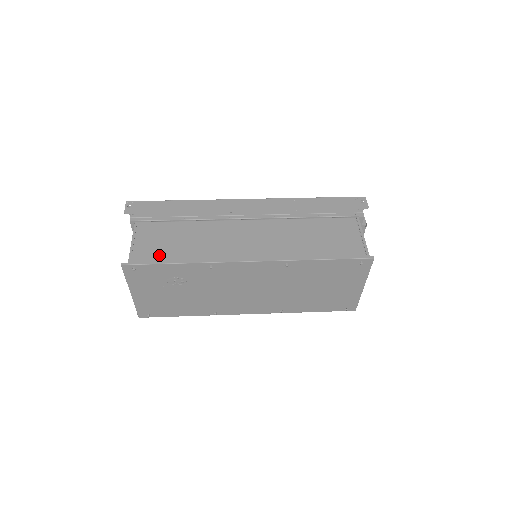
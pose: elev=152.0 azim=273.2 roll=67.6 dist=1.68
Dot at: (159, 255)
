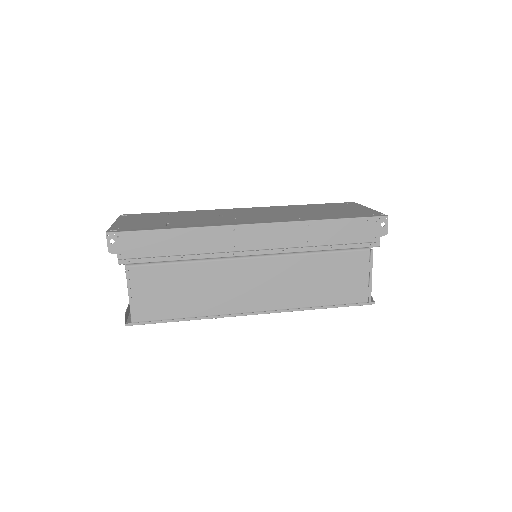
Dot at: (162, 311)
